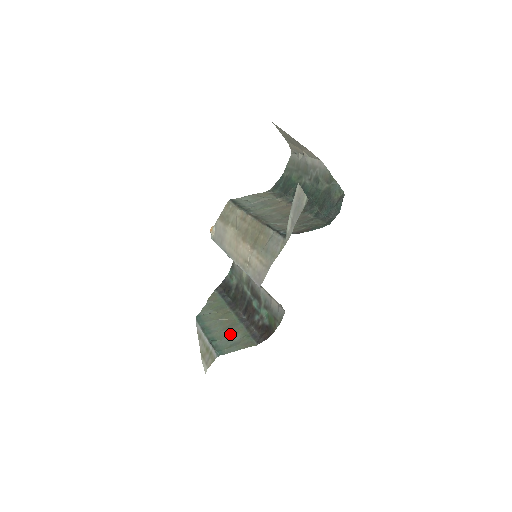
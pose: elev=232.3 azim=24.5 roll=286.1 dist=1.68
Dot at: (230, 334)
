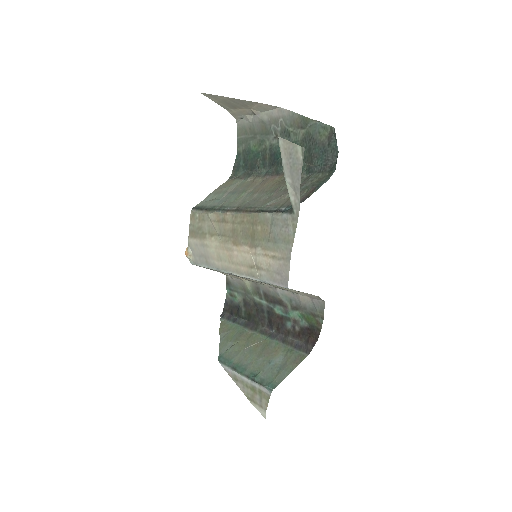
Dot at: (269, 359)
